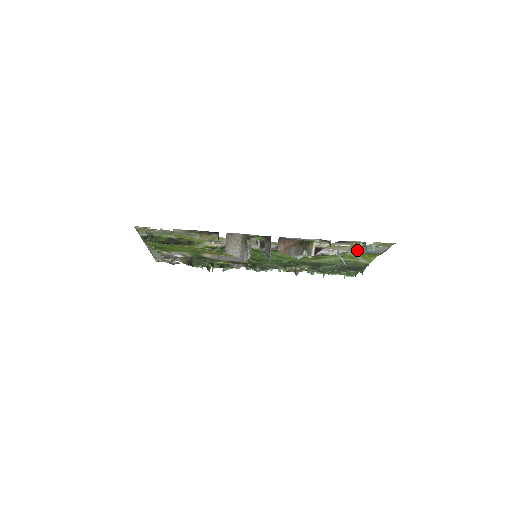
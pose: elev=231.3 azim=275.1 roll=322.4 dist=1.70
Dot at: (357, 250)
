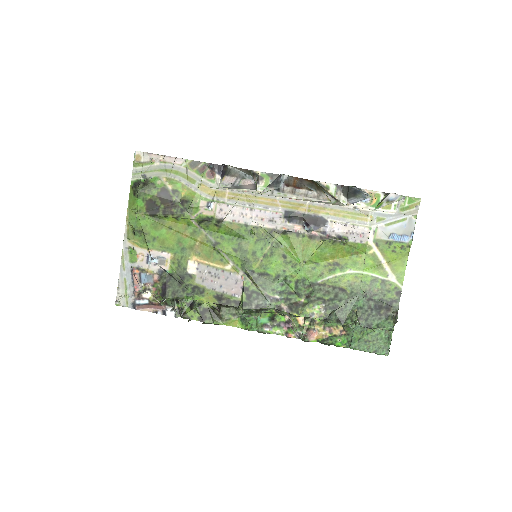
Dot at: (380, 231)
